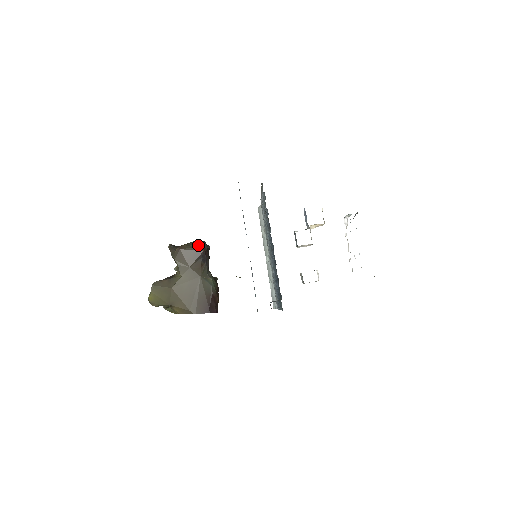
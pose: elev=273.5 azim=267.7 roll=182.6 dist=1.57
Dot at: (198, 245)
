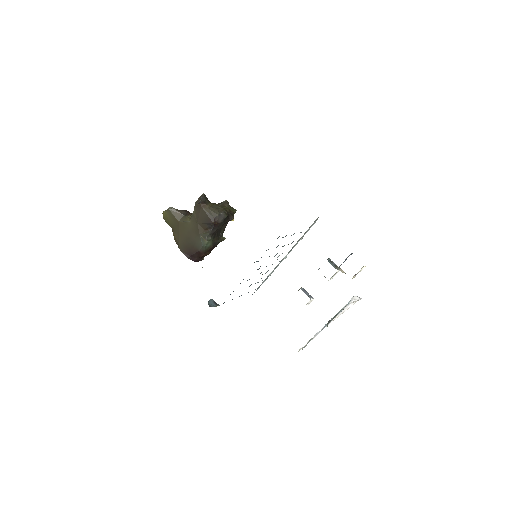
Dot at: (214, 215)
